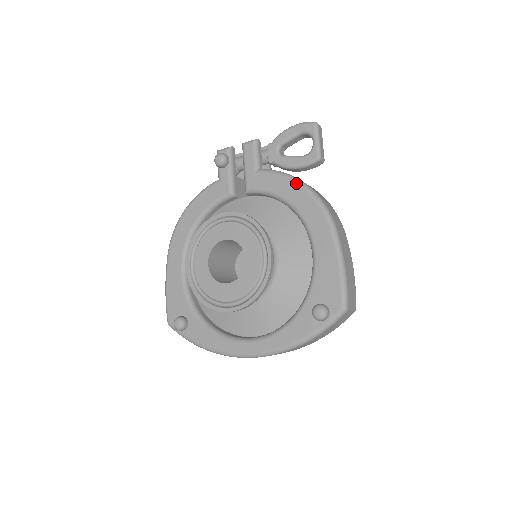
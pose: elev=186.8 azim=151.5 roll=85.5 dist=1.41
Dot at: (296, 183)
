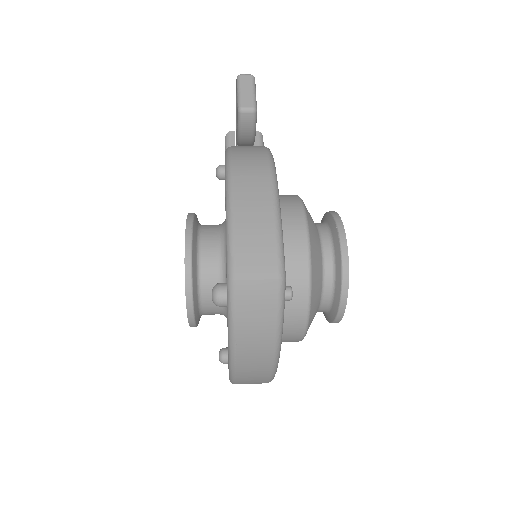
Dot at: occluded
